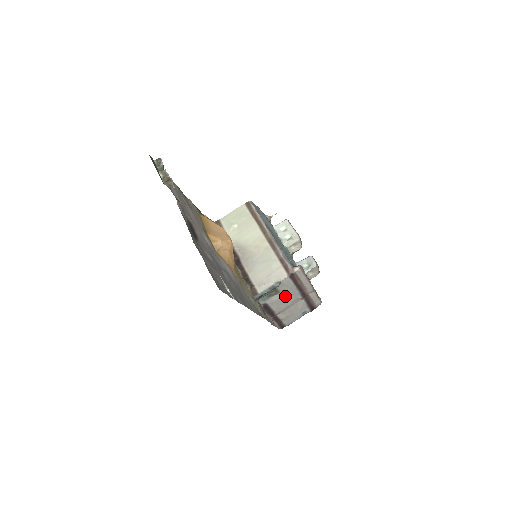
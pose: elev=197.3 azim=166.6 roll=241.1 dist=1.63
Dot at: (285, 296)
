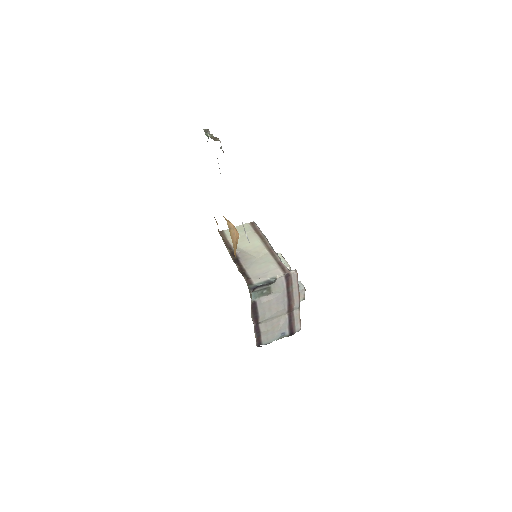
Dot at: (274, 301)
